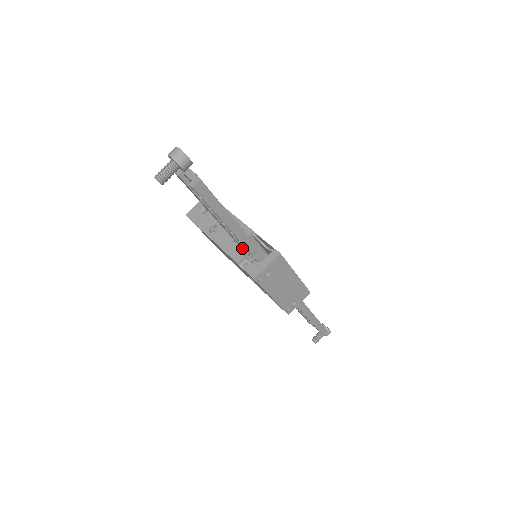
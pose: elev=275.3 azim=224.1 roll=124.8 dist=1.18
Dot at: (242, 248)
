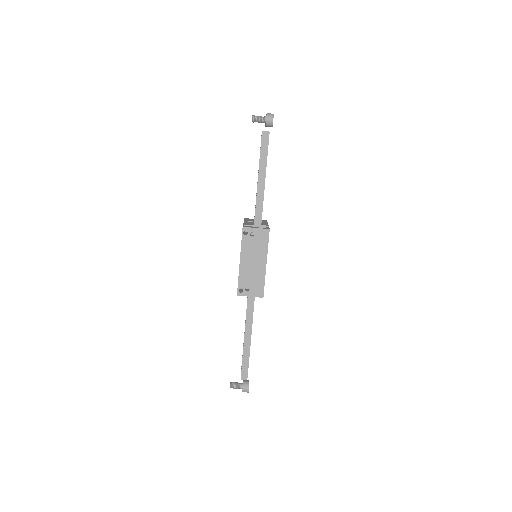
Dot at: occluded
